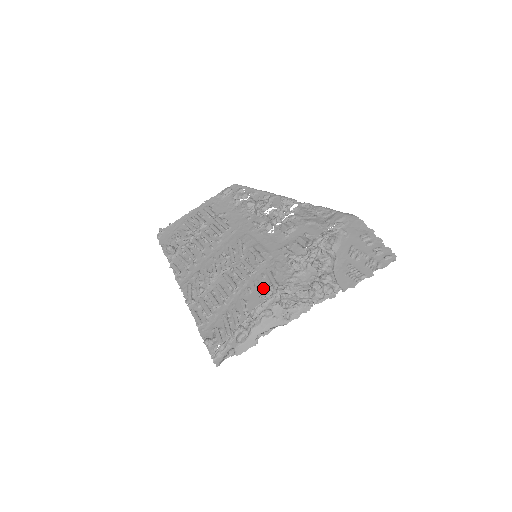
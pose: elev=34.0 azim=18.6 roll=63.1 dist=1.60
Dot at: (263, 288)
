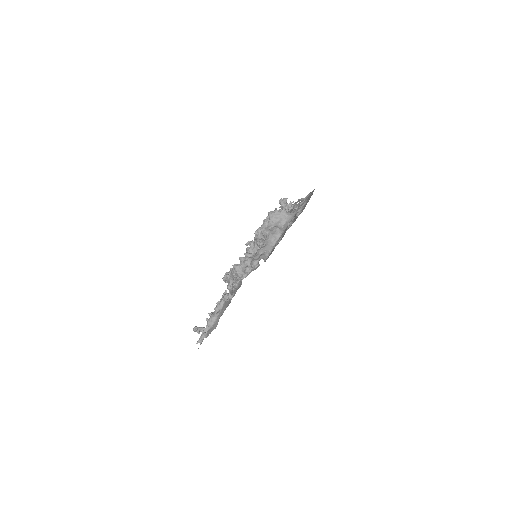
Dot at: occluded
